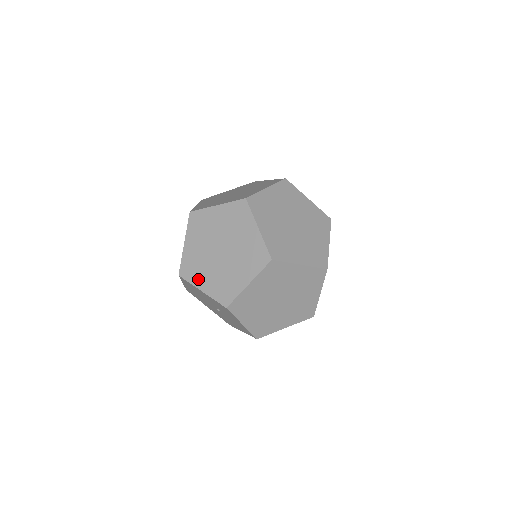
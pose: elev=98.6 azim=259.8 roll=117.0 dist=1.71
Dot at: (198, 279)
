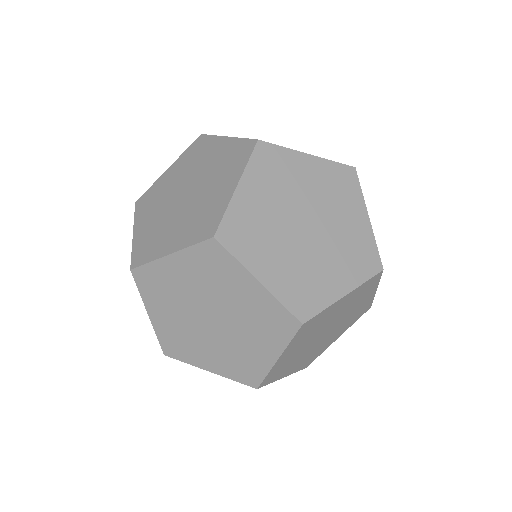
Dot at: (142, 217)
